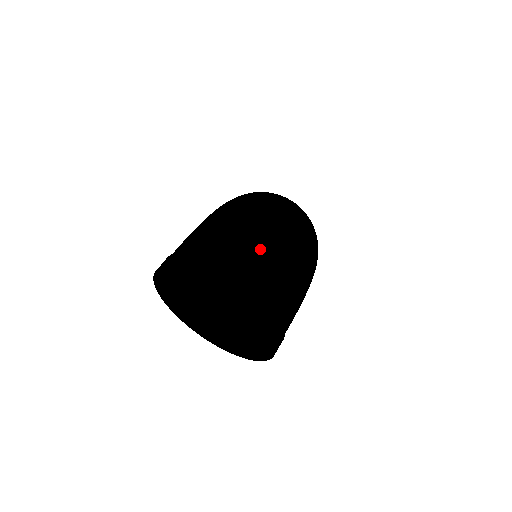
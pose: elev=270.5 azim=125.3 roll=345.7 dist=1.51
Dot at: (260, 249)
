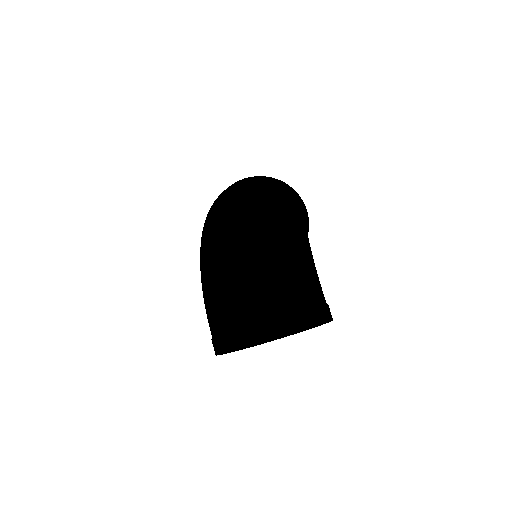
Dot at: (245, 292)
